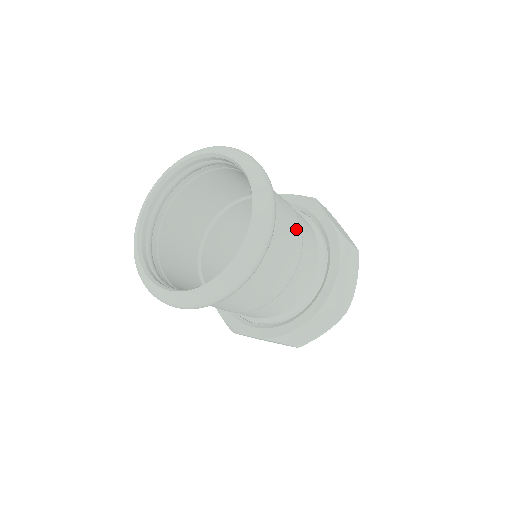
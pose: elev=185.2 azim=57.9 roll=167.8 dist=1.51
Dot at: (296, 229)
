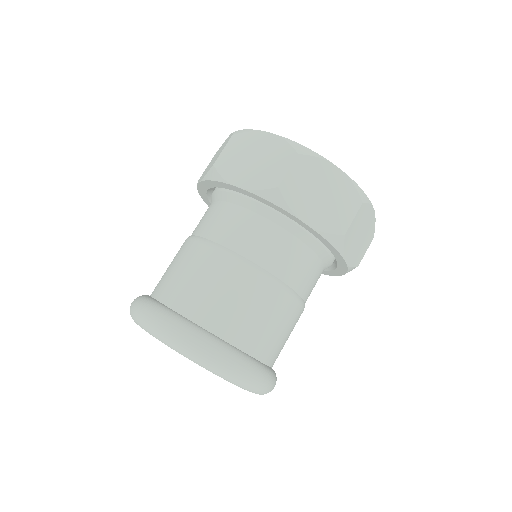
Dot at: (284, 307)
